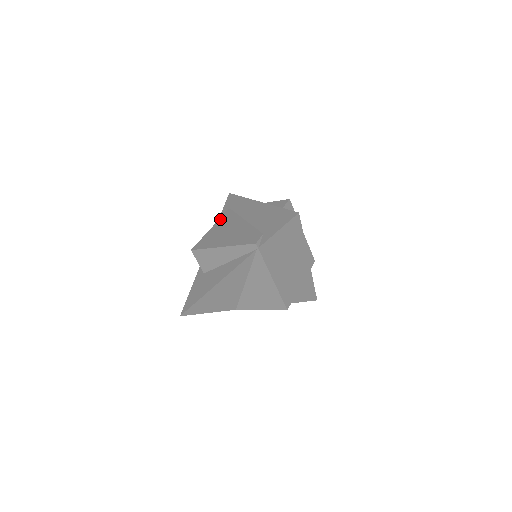
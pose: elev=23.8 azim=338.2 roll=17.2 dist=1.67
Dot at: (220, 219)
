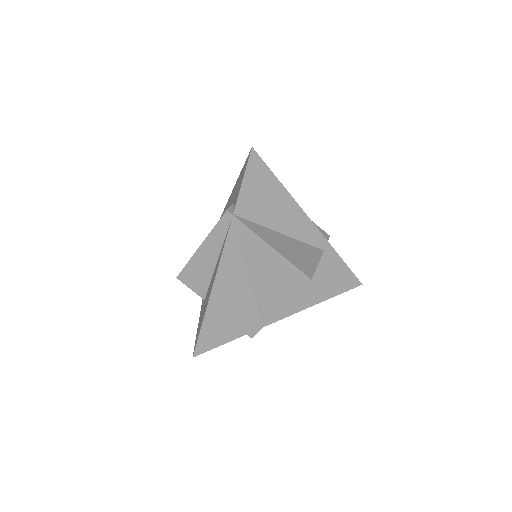
Dot at: occluded
